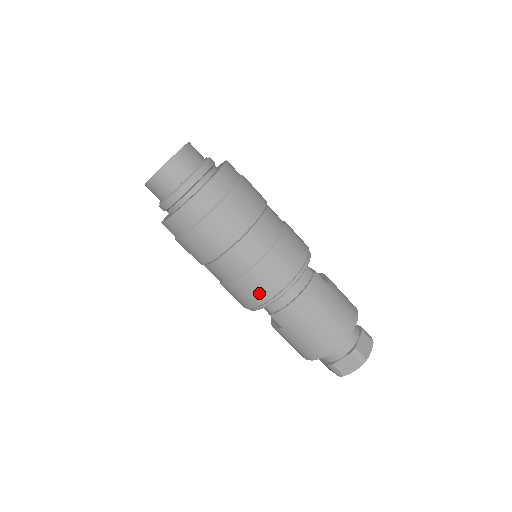
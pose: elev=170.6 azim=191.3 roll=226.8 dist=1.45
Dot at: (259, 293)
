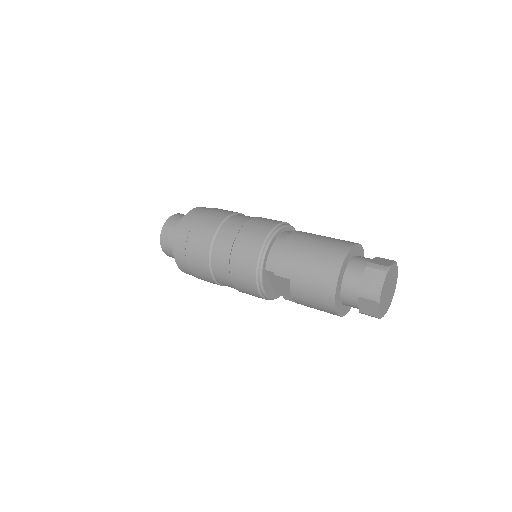
Dot at: (250, 253)
